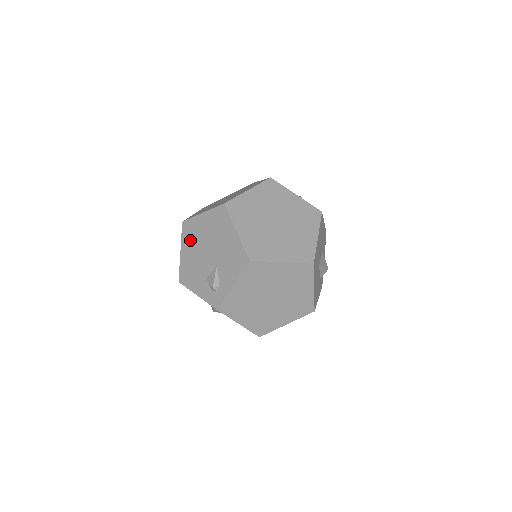
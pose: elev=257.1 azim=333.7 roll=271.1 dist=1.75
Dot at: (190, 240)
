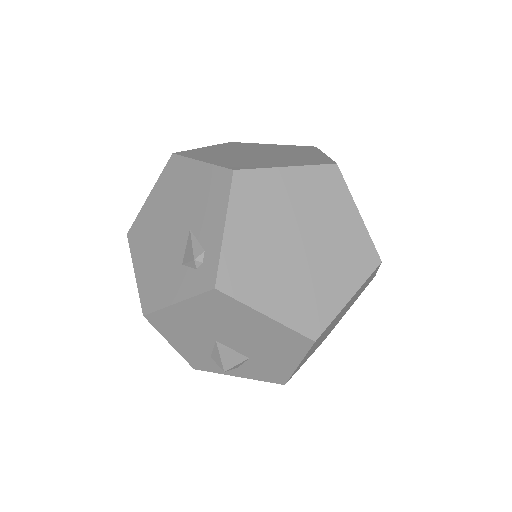
Dot at: (143, 242)
